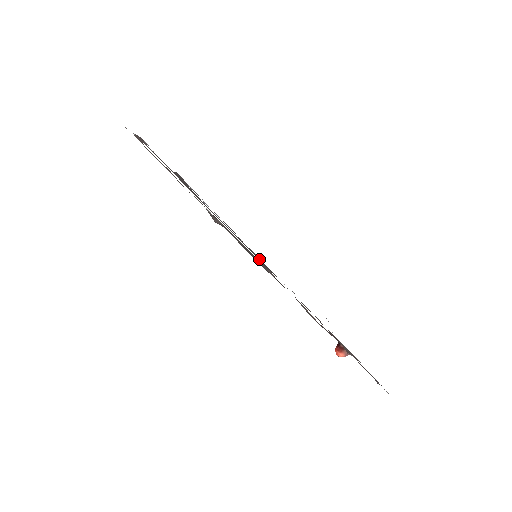
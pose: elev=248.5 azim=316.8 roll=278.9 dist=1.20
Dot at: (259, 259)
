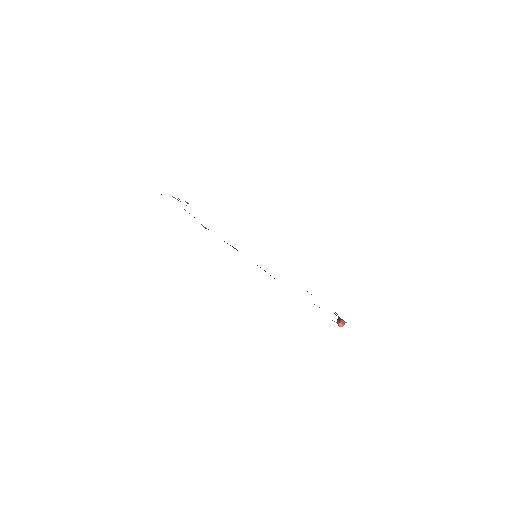
Dot at: occluded
